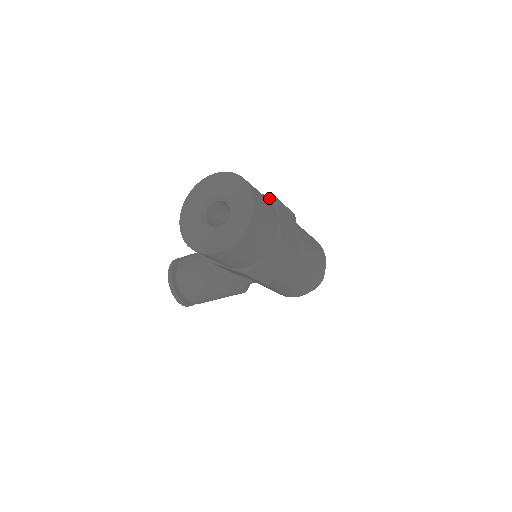
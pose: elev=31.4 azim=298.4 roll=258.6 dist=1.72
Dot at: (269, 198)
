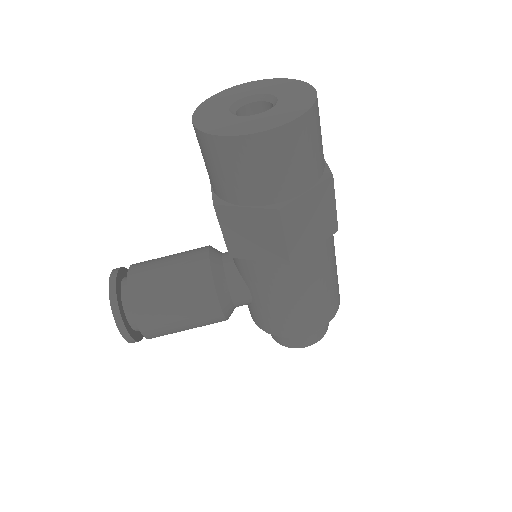
Dot at: occluded
